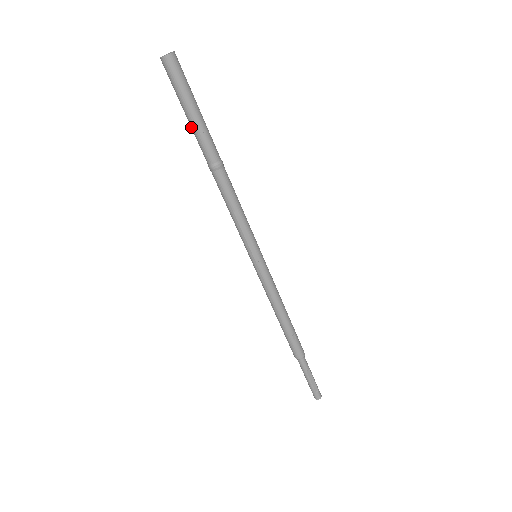
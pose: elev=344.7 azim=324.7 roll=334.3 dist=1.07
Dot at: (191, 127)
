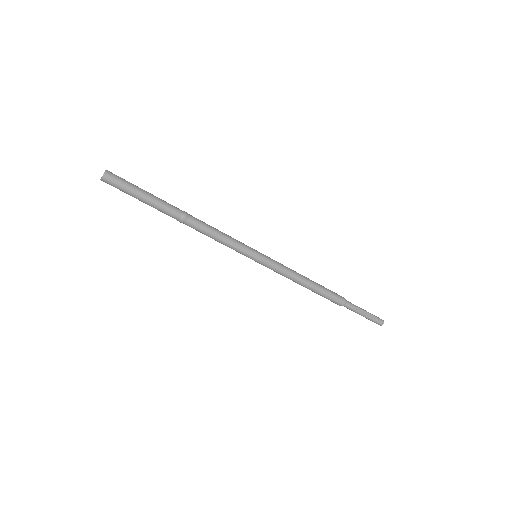
Dot at: occluded
